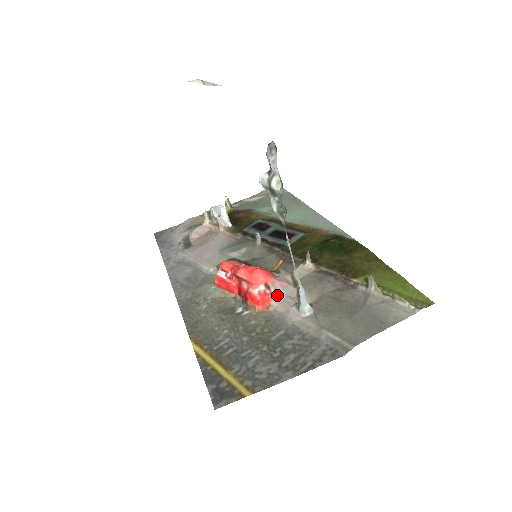
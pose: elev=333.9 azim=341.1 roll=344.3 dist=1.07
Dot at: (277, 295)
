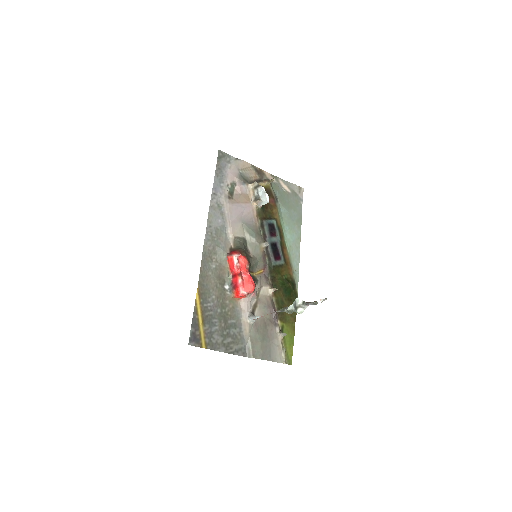
Dot at: (247, 299)
